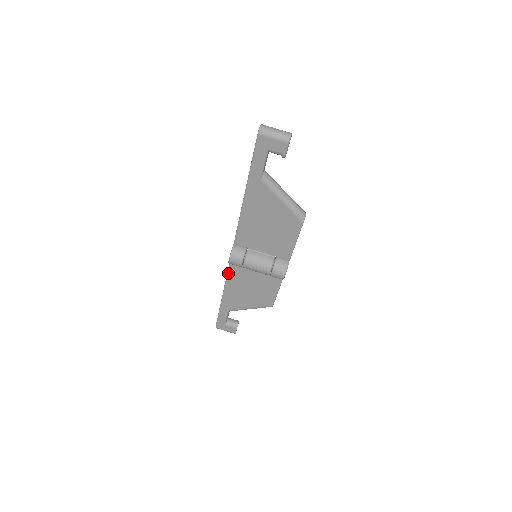
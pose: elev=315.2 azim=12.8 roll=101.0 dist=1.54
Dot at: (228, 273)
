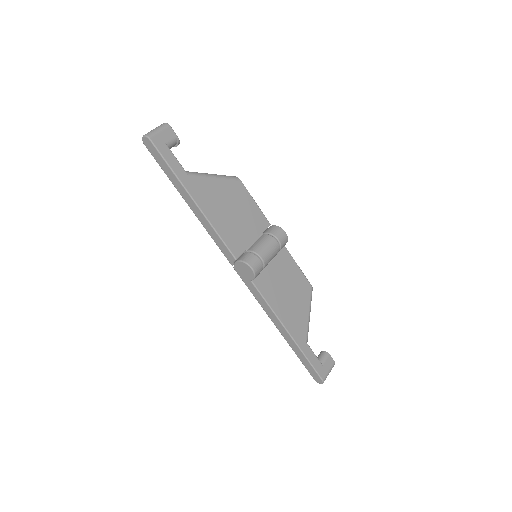
Dot at: (264, 298)
